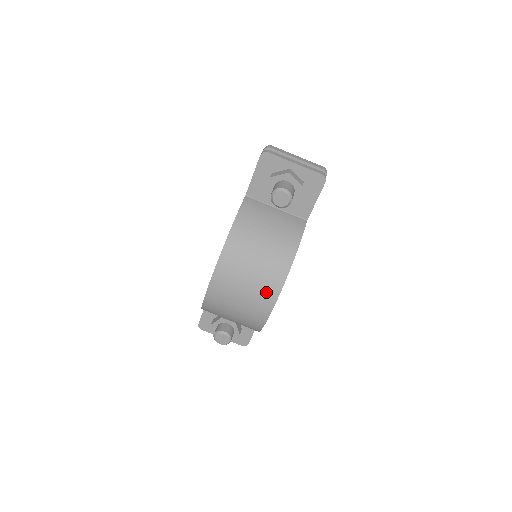
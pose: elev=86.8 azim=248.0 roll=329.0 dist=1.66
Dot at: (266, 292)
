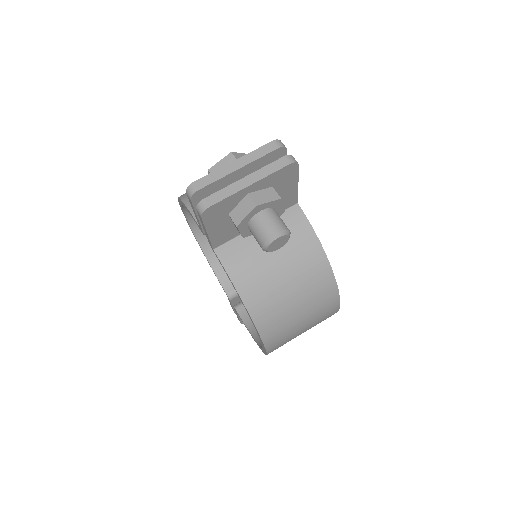
Dot at: (326, 309)
